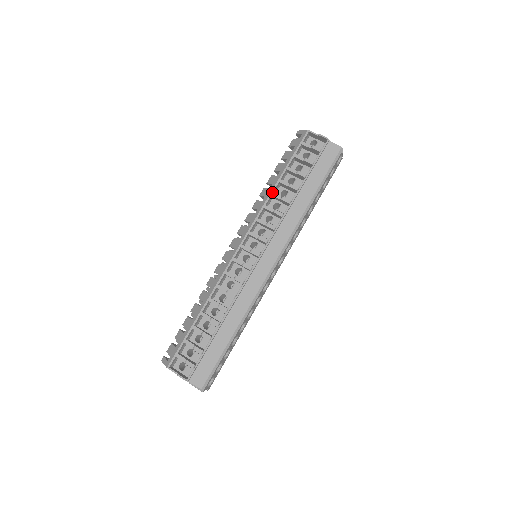
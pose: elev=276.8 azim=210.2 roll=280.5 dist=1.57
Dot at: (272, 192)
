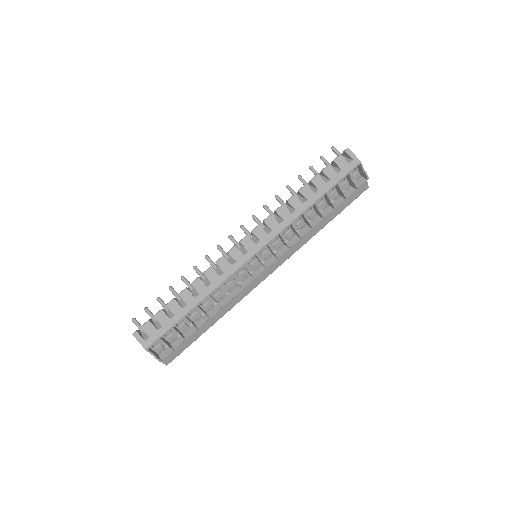
Dot at: (305, 211)
